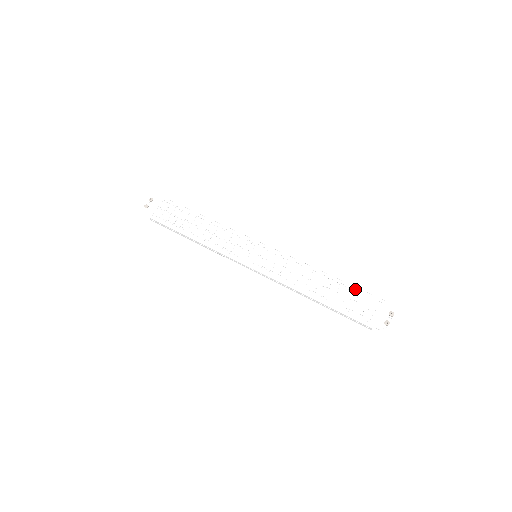
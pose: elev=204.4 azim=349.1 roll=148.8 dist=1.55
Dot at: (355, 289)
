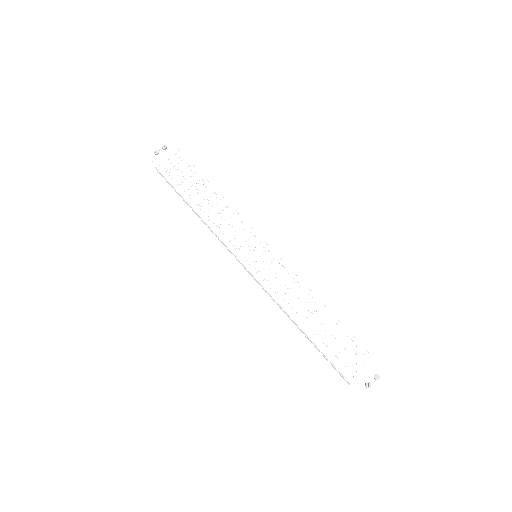
Dot at: (348, 335)
